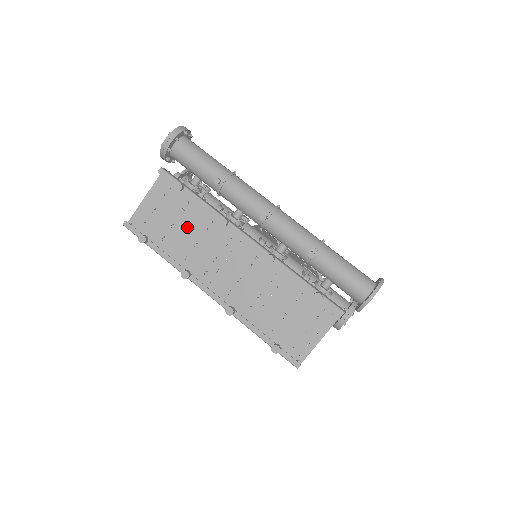
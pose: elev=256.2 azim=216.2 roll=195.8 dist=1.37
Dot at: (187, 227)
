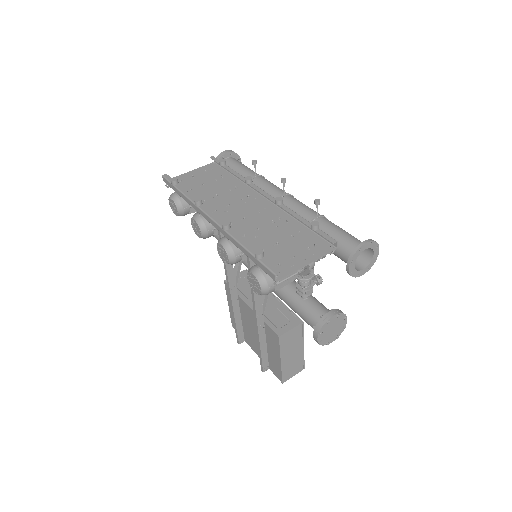
Dot at: (214, 188)
